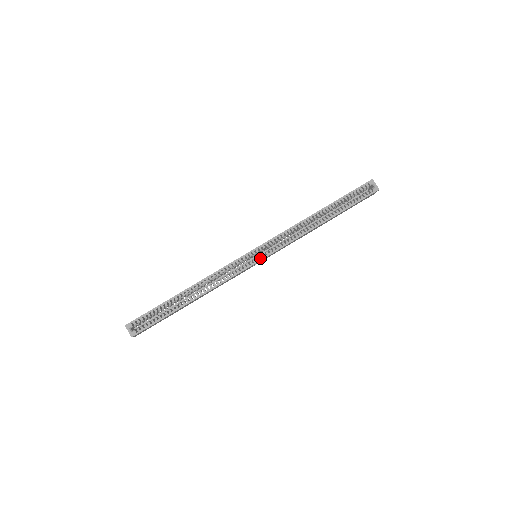
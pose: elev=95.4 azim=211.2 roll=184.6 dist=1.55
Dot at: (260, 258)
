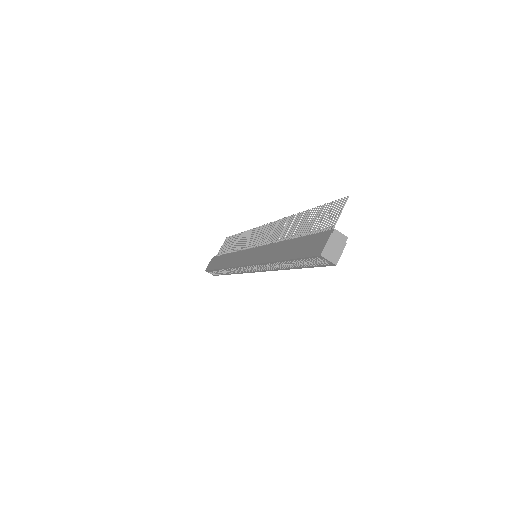
Dot at: (254, 271)
